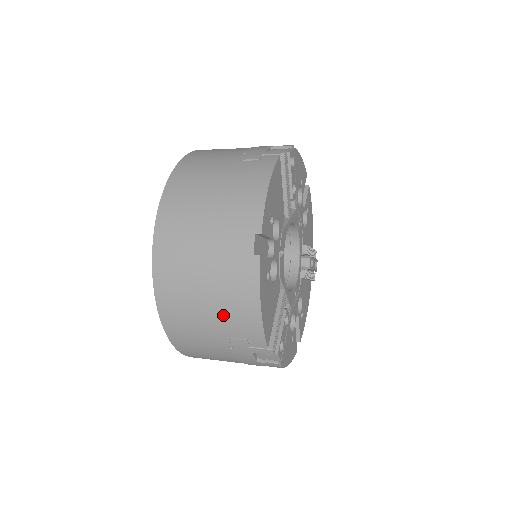
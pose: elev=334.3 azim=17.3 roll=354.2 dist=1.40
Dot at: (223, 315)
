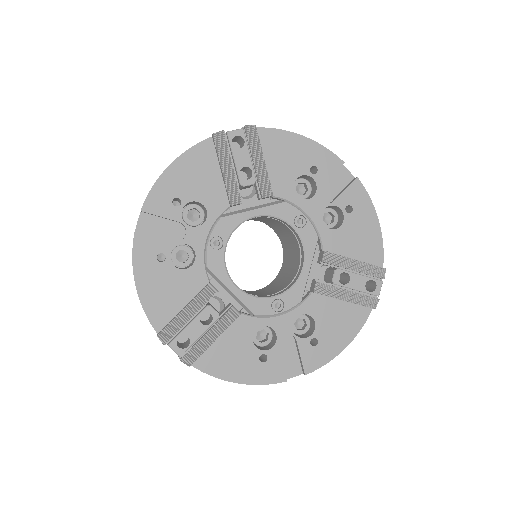
Dot at: occluded
